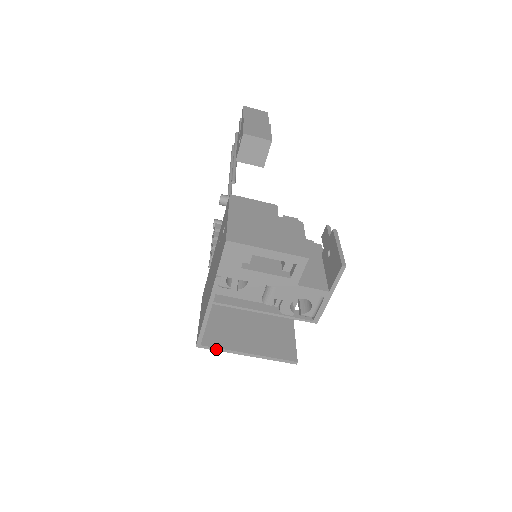
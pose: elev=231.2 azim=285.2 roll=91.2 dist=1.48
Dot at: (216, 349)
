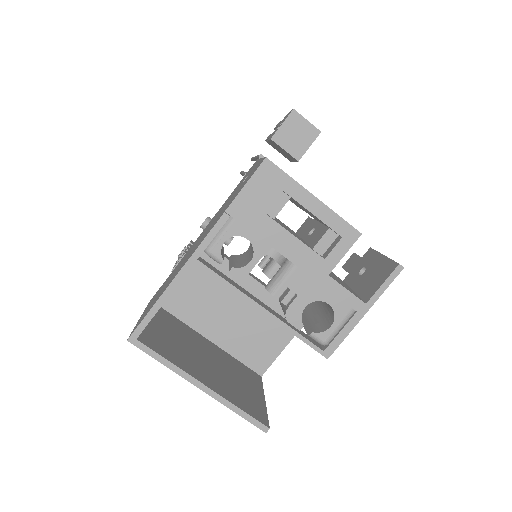
Dot at: (157, 356)
